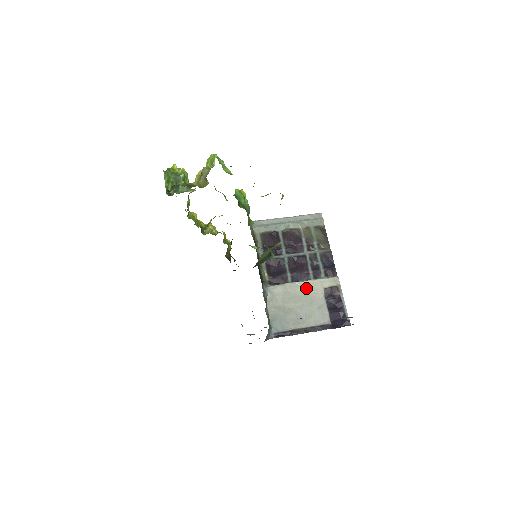
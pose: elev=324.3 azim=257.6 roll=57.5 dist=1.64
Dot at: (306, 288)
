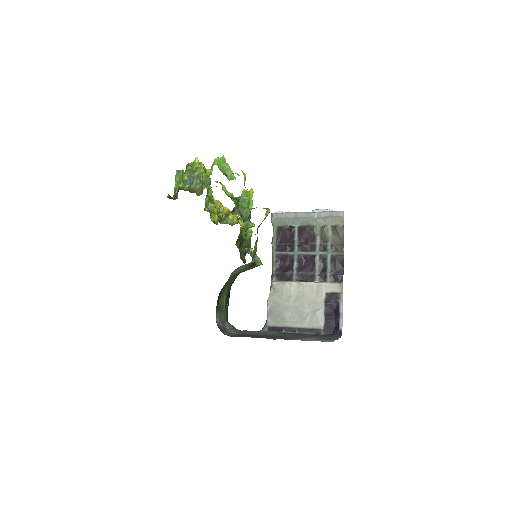
Dot at: (308, 289)
